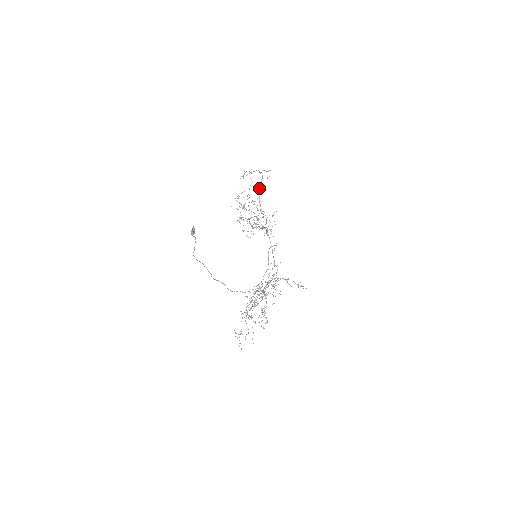
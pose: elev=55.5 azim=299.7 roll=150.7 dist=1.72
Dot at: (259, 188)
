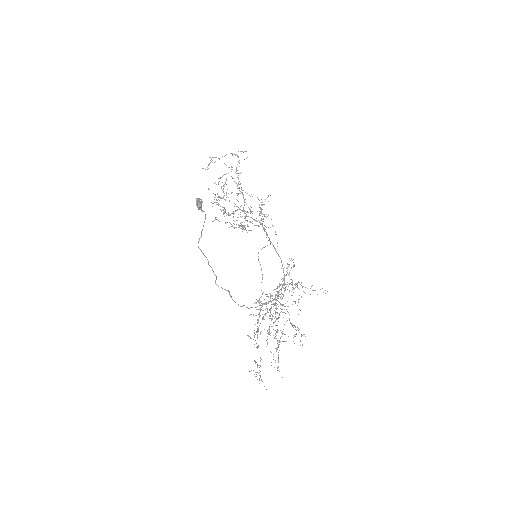
Dot at: occluded
